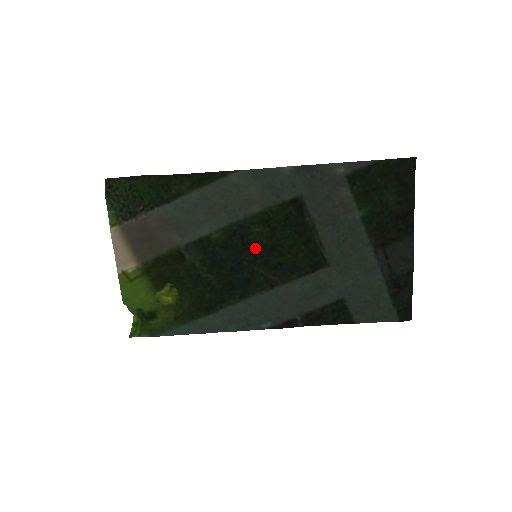
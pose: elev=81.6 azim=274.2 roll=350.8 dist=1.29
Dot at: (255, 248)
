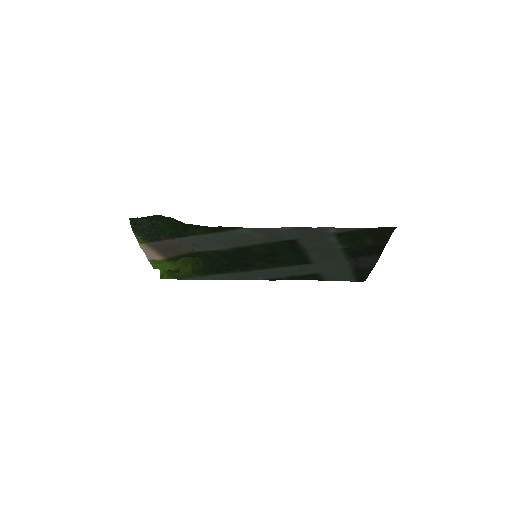
Dot at: (256, 255)
